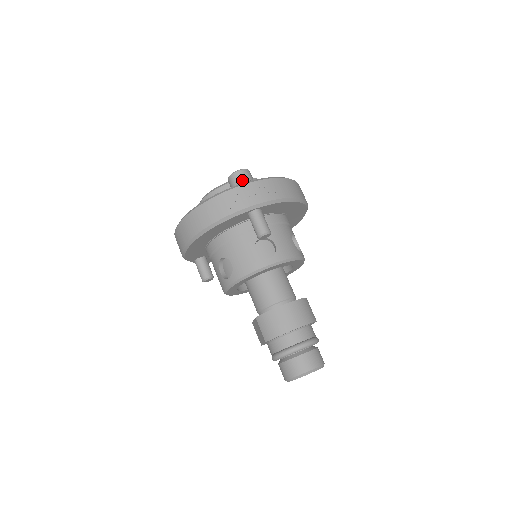
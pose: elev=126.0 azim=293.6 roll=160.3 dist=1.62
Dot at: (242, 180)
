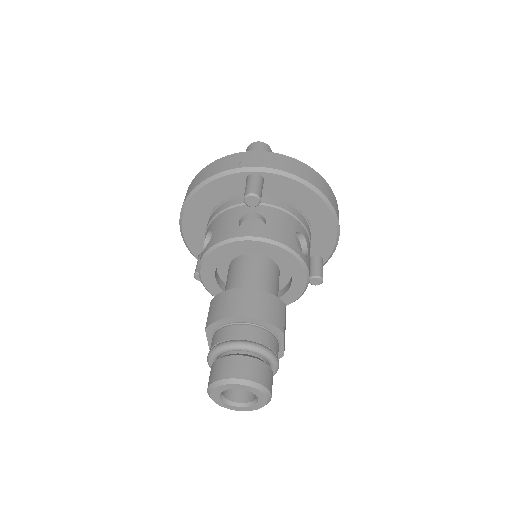
Dot at: (255, 148)
